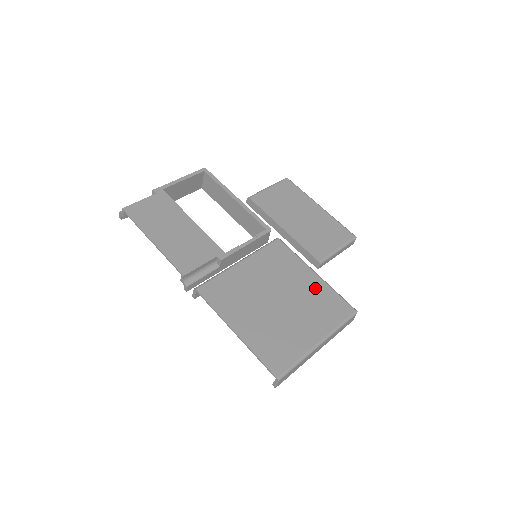
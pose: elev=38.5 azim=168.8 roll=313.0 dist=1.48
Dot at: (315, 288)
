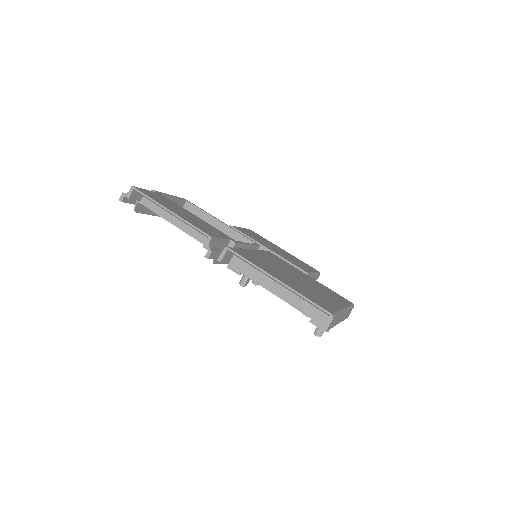
Dot at: (316, 282)
